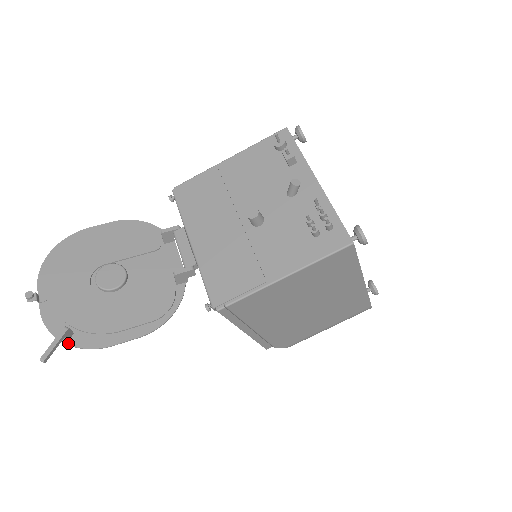
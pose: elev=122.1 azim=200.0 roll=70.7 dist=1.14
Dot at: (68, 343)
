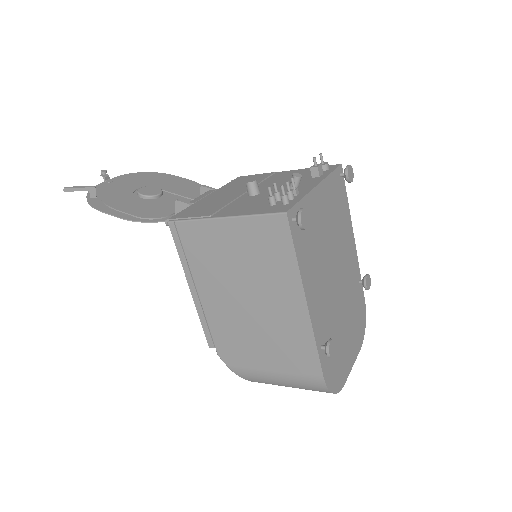
Dot at: (88, 198)
